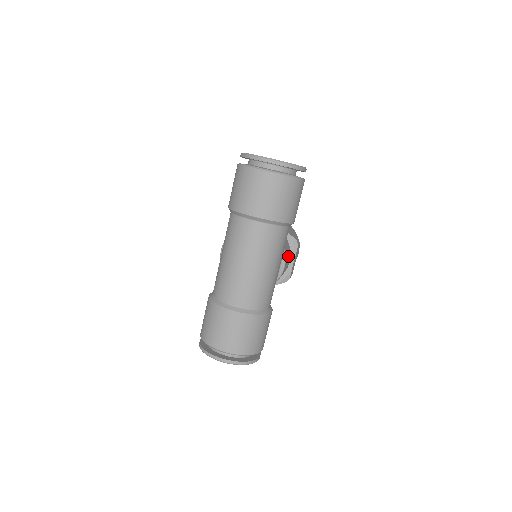
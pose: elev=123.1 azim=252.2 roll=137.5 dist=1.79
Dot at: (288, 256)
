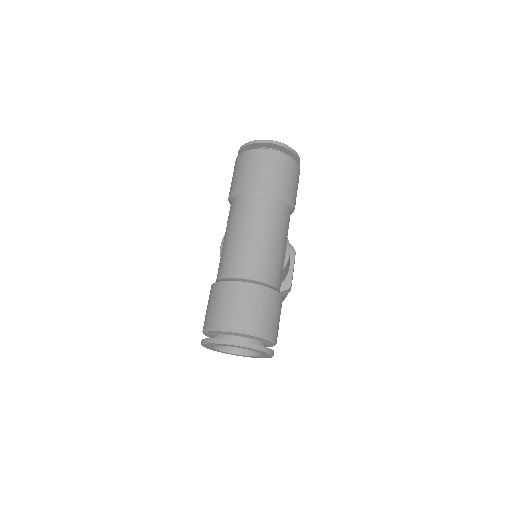
Dot at: occluded
